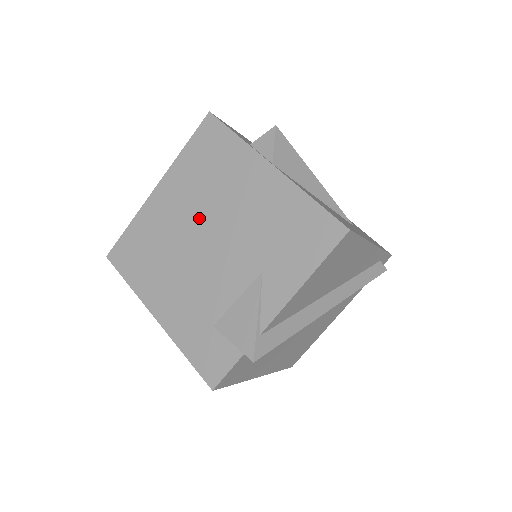
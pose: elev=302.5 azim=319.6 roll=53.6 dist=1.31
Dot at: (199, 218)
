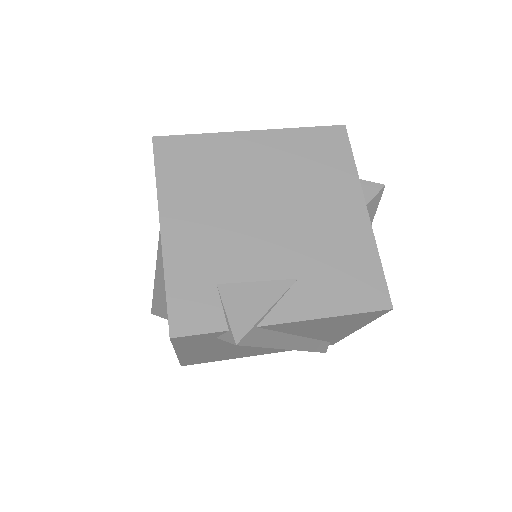
Dot at: (274, 190)
